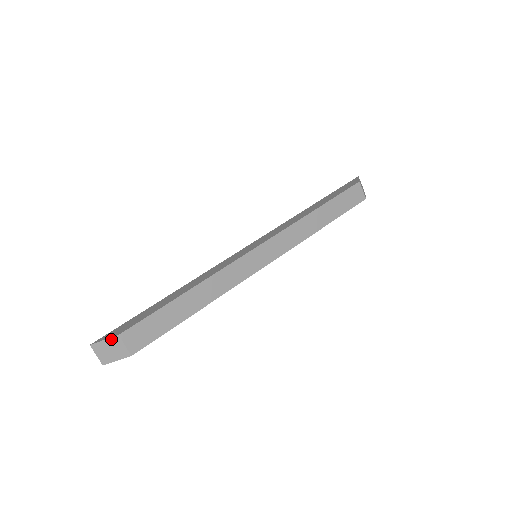
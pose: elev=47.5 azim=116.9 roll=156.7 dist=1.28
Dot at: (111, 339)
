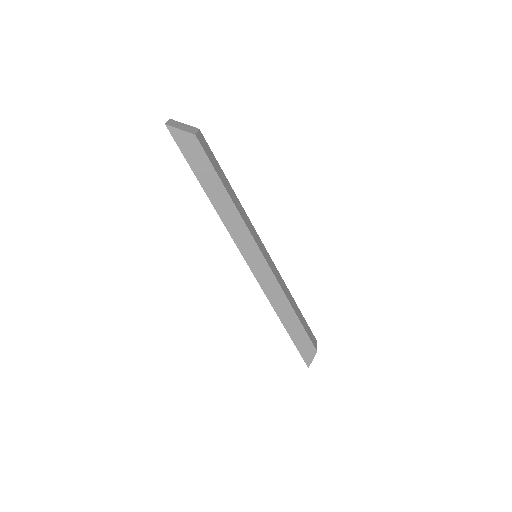
Dot at: (191, 126)
